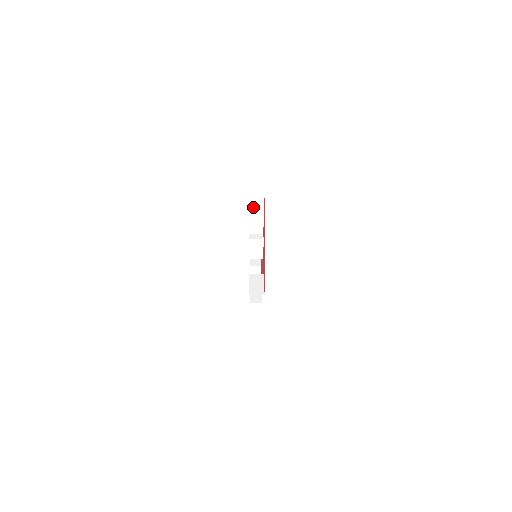
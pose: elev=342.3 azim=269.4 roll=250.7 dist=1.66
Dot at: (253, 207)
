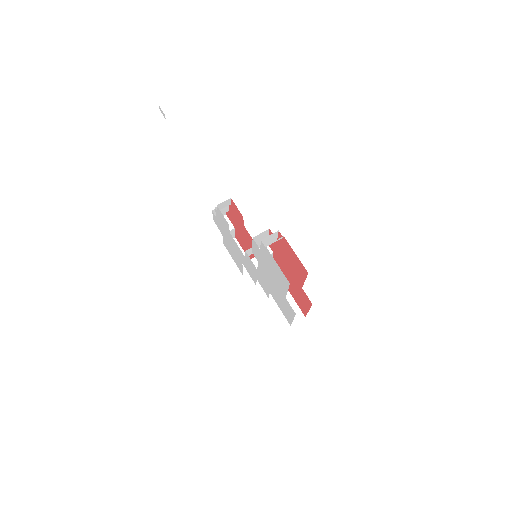
Dot at: (265, 243)
